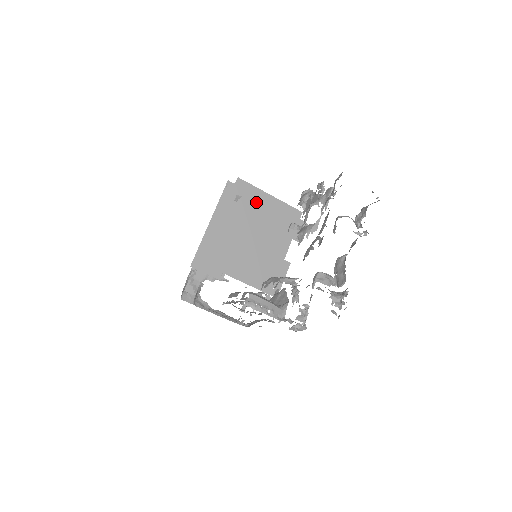
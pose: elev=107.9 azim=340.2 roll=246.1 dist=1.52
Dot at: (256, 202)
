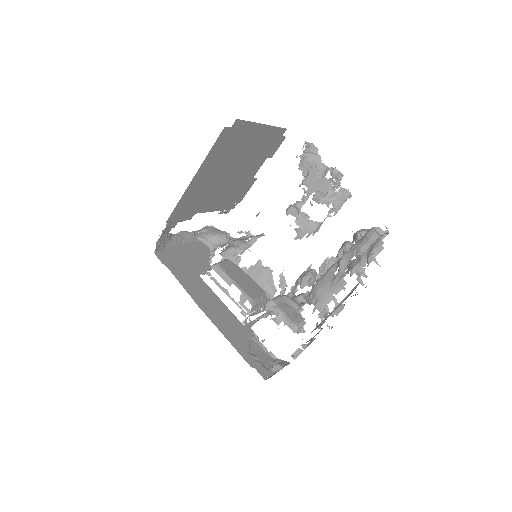
Dot at: (246, 138)
